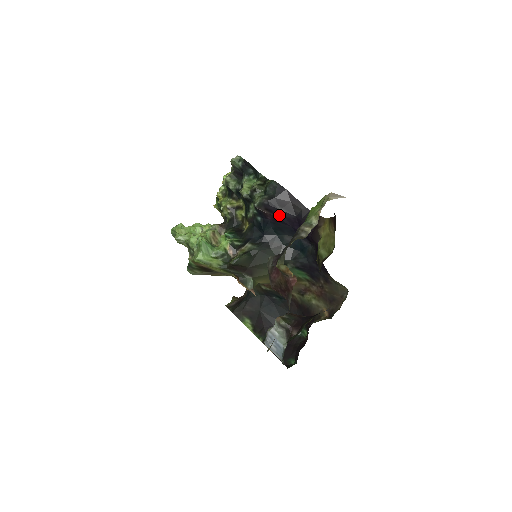
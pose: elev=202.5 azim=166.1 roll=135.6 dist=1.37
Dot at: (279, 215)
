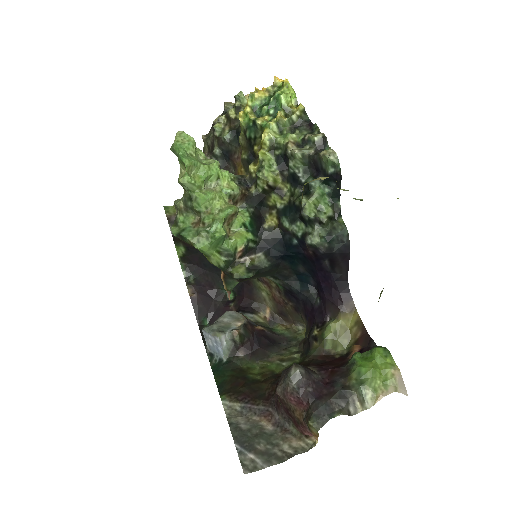
Dot at: (318, 261)
